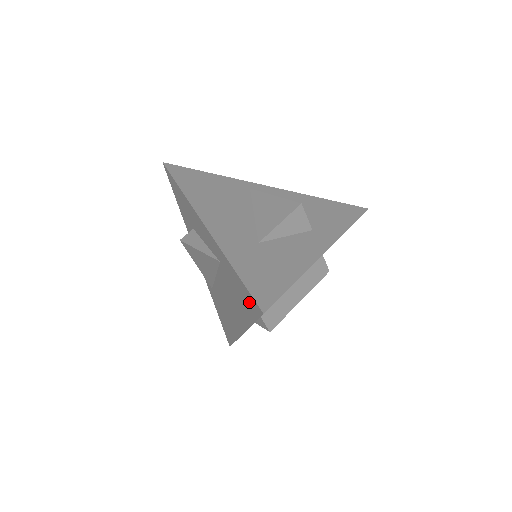
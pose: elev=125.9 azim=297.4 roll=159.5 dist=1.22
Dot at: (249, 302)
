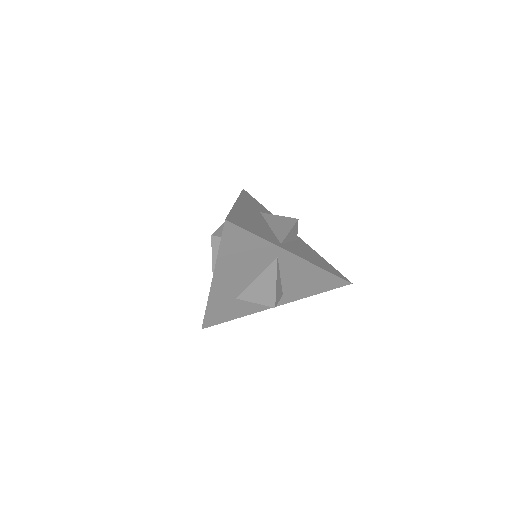
Dot at: occluded
